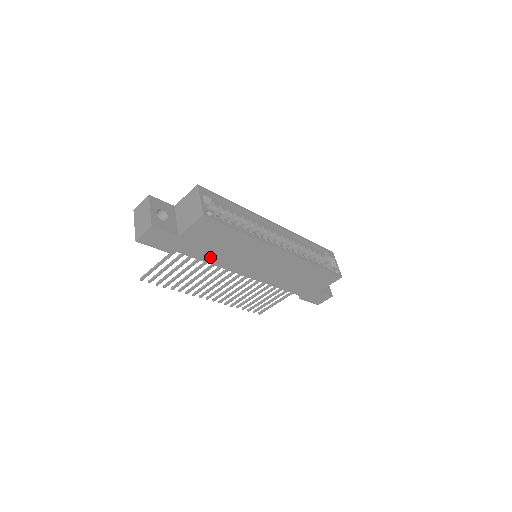
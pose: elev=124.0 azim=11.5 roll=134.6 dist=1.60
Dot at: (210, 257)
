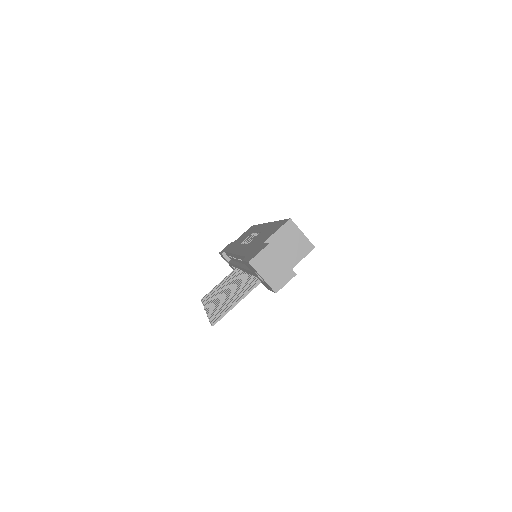
Dot at: occluded
